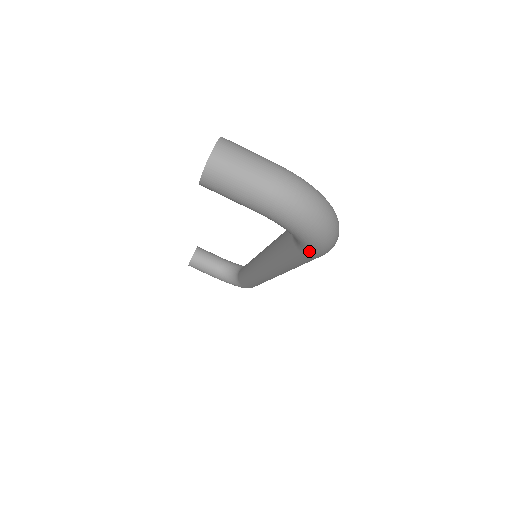
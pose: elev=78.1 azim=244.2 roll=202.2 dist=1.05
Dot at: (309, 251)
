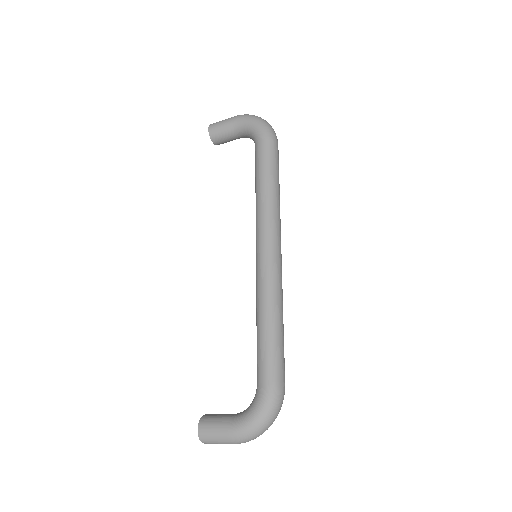
Dot at: occluded
